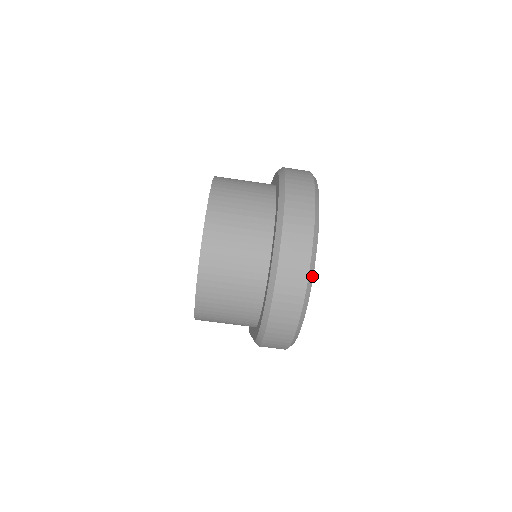
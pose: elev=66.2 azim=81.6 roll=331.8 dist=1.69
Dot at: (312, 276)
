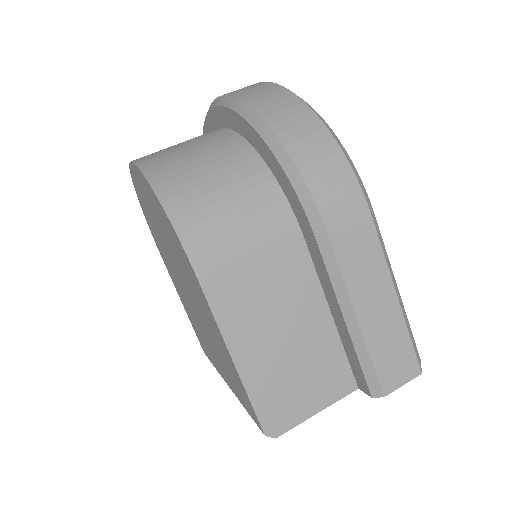
Dot at: occluded
